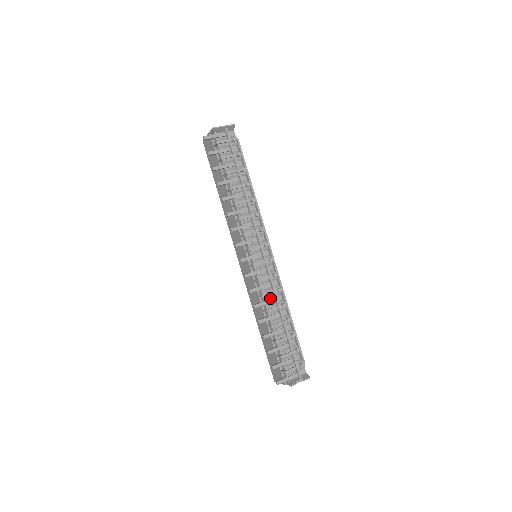
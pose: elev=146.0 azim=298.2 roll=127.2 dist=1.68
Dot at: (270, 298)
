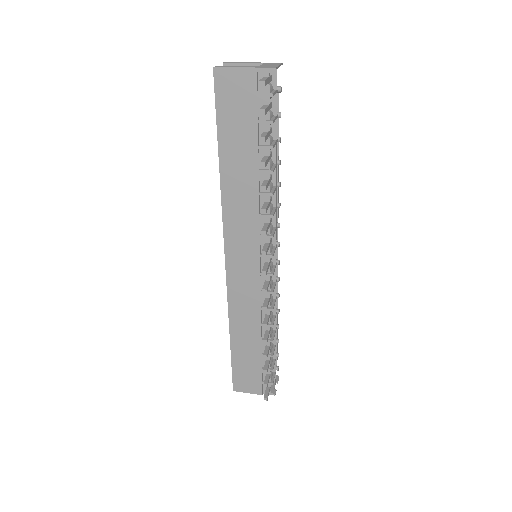
Dot at: occluded
